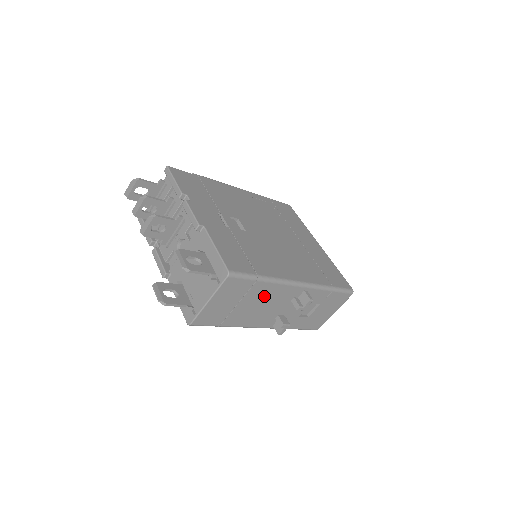
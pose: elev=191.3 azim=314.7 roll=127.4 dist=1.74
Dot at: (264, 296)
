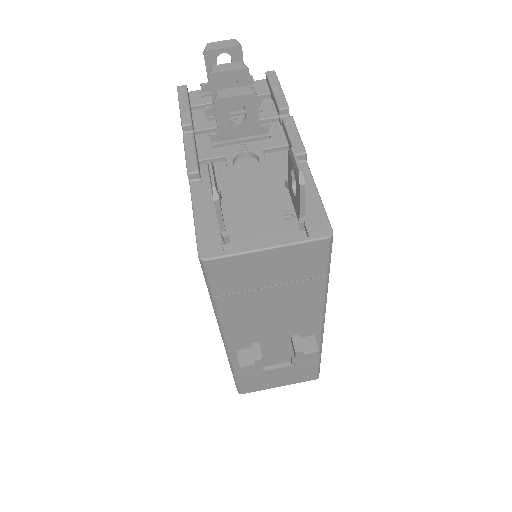
Dot at: (294, 304)
